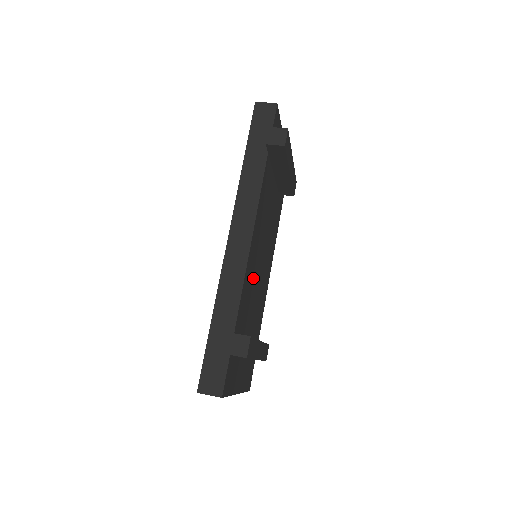
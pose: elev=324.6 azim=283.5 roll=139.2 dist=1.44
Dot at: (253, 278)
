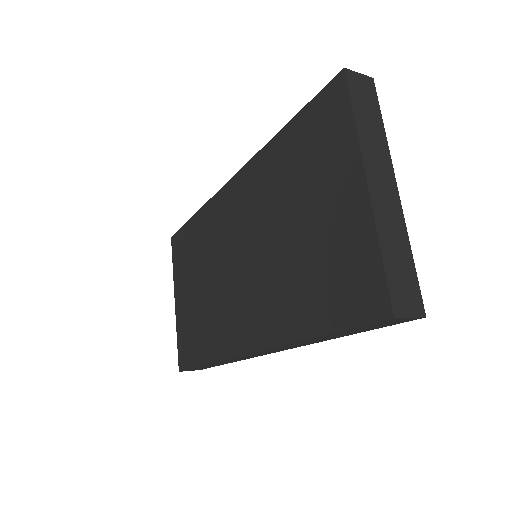
Dot at: occluded
